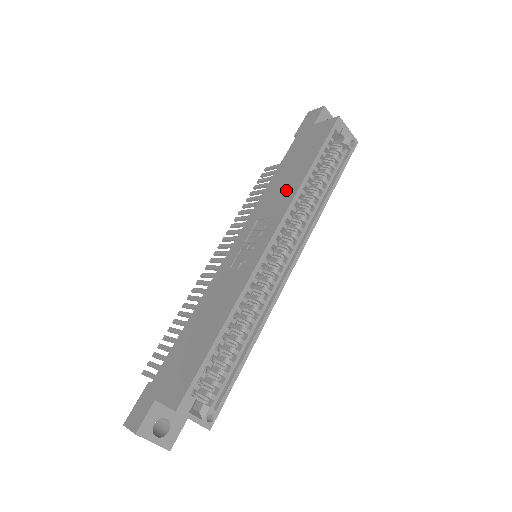
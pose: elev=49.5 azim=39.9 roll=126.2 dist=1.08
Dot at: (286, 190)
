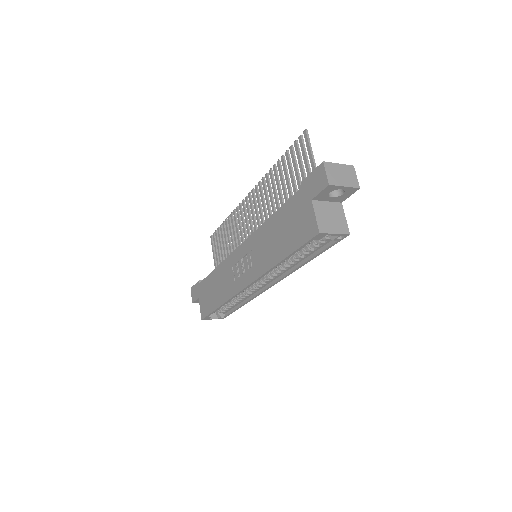
Dot at: (267, 255)
